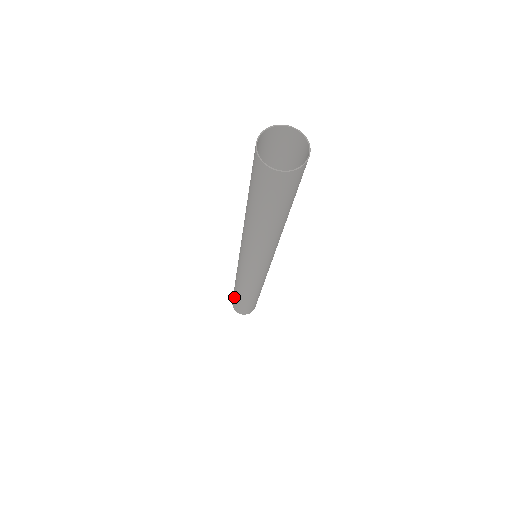
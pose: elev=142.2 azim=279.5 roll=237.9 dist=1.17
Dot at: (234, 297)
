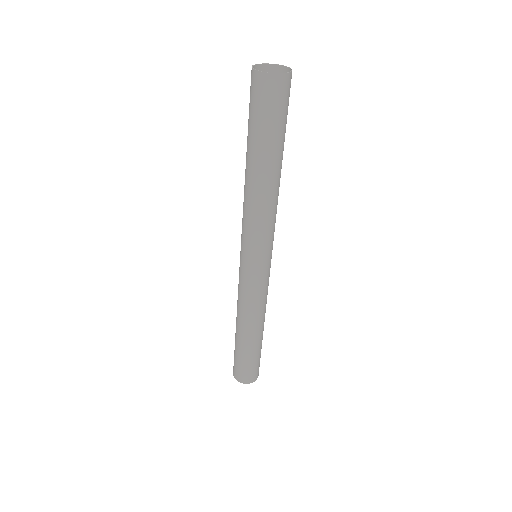
Dot at: (244, 356)
